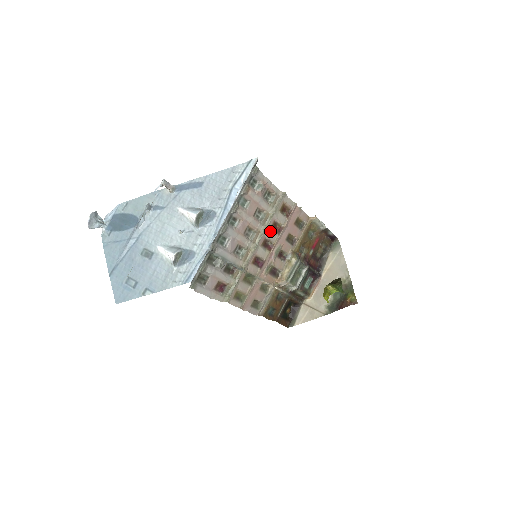
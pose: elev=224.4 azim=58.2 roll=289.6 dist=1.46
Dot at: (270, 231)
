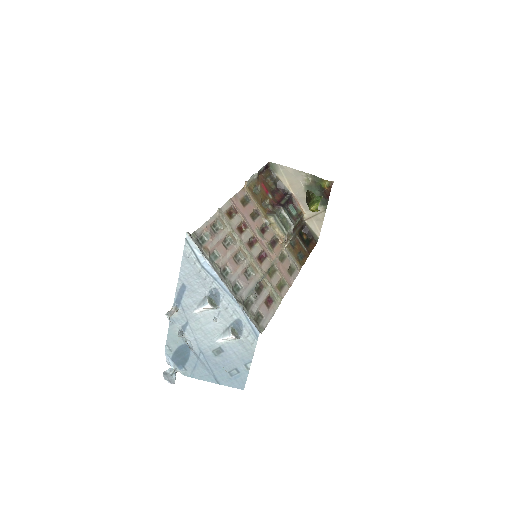
Dot at: (243, 236)
